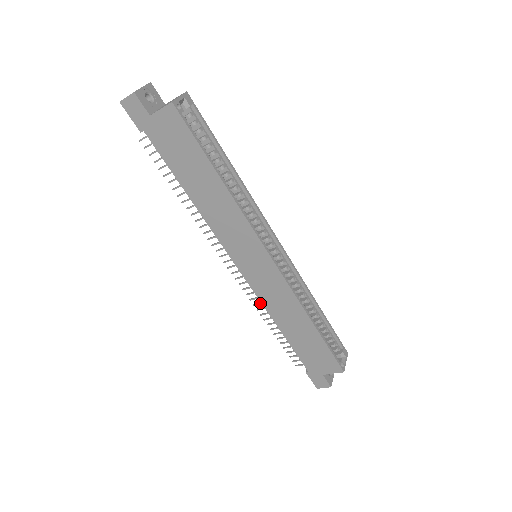
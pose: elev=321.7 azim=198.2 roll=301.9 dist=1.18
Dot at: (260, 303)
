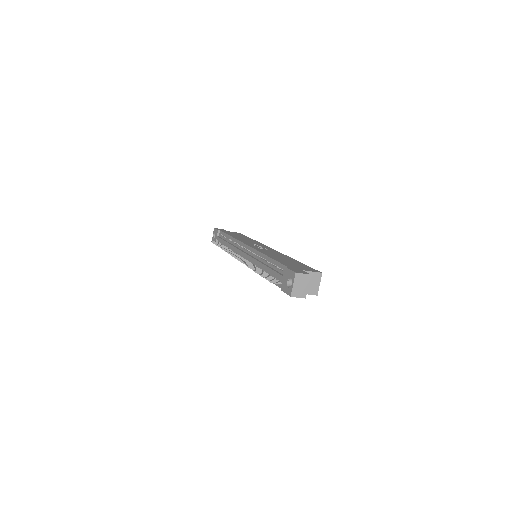
Dot at: occluded
